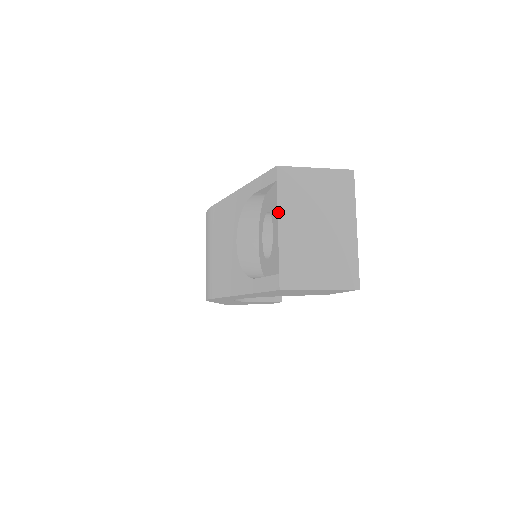
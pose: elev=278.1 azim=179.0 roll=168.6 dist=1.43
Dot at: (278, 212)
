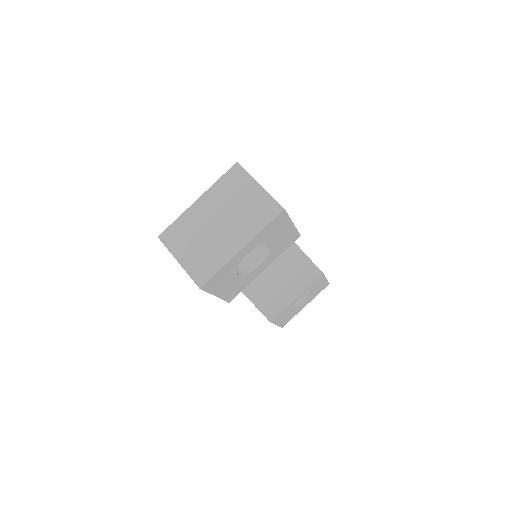
Dot at: (207, 191)
